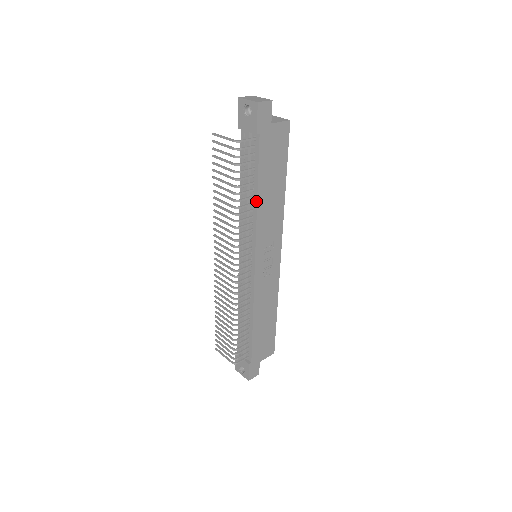
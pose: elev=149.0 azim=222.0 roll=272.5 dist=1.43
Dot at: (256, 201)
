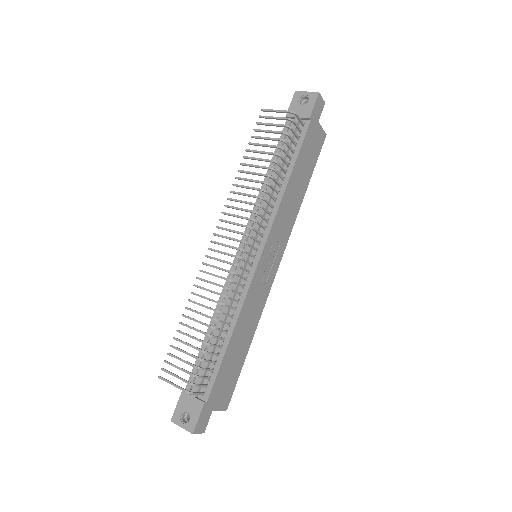
Dot at: (286, 183)
